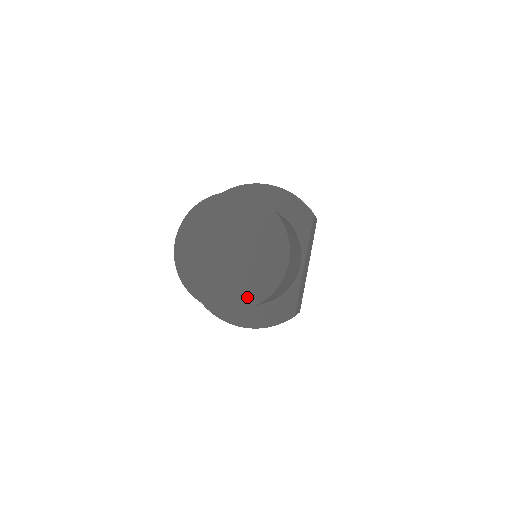
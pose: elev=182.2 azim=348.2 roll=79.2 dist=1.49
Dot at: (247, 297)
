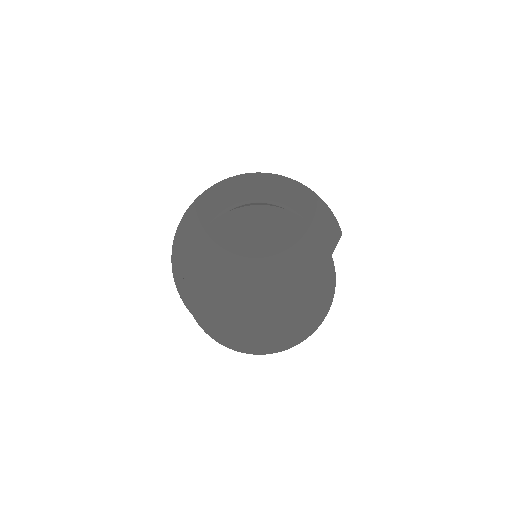
Dot at: (265, 341)
